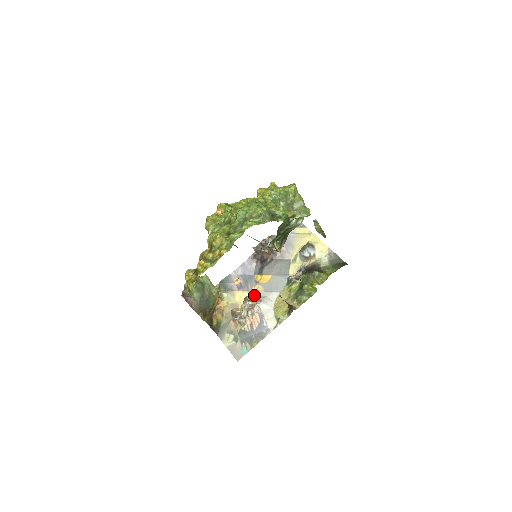
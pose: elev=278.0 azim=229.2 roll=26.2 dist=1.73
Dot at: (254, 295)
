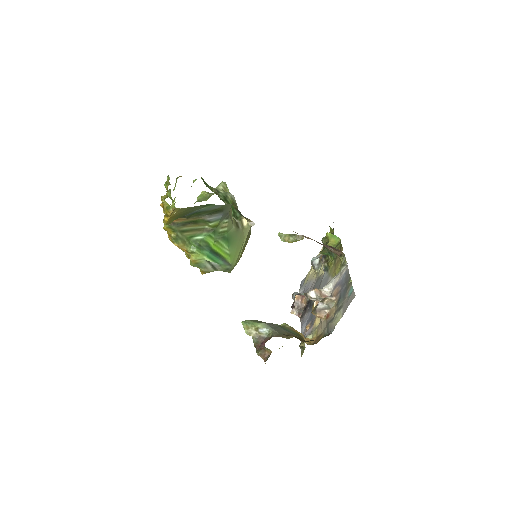
Dot at: occluded
